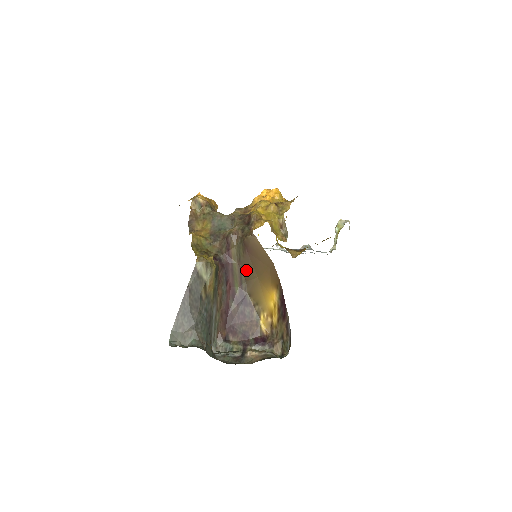
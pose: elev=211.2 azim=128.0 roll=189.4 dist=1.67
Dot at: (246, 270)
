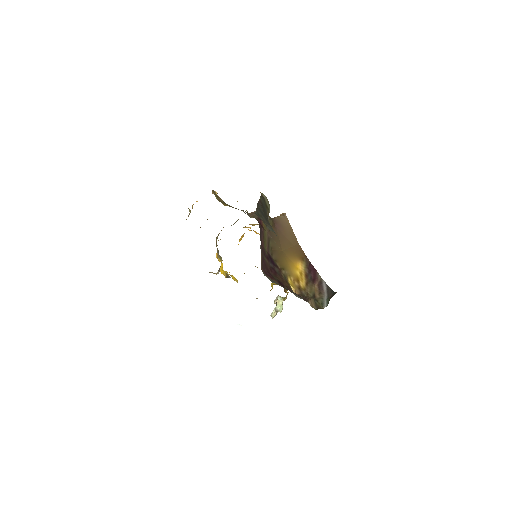
Dot at: (273, 240)
